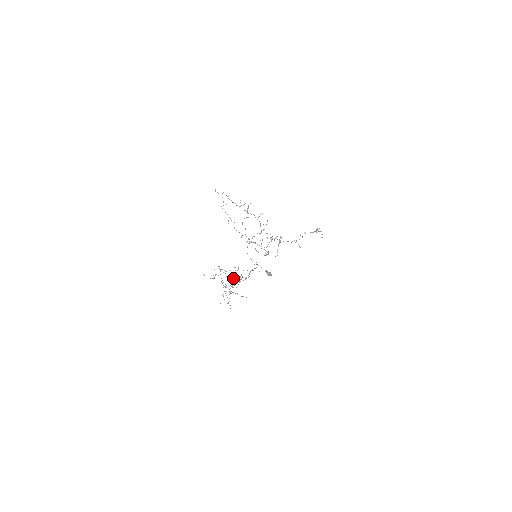
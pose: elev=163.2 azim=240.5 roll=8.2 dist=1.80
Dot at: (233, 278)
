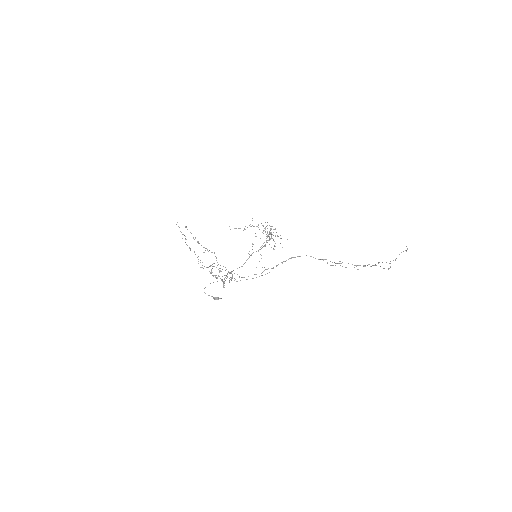
Dot at: occluded
